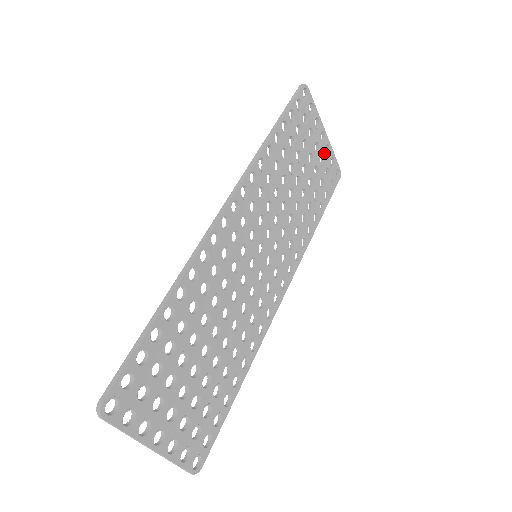
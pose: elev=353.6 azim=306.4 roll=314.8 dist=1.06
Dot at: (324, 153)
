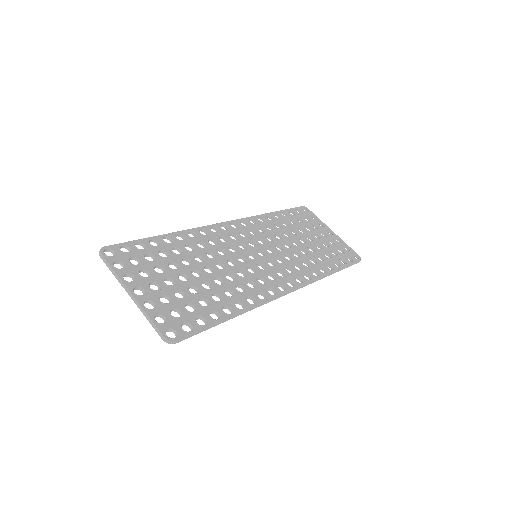
Dot at: (334, 241)
